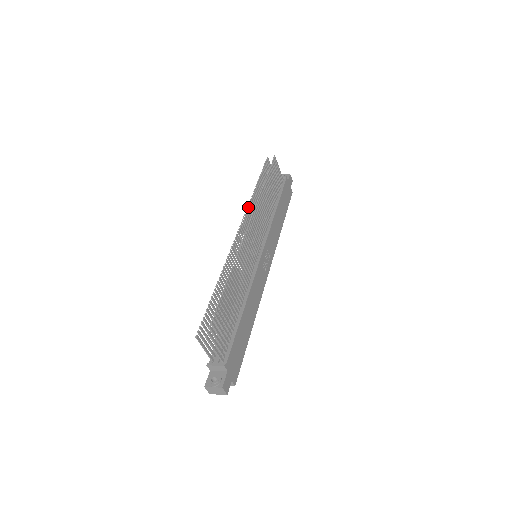
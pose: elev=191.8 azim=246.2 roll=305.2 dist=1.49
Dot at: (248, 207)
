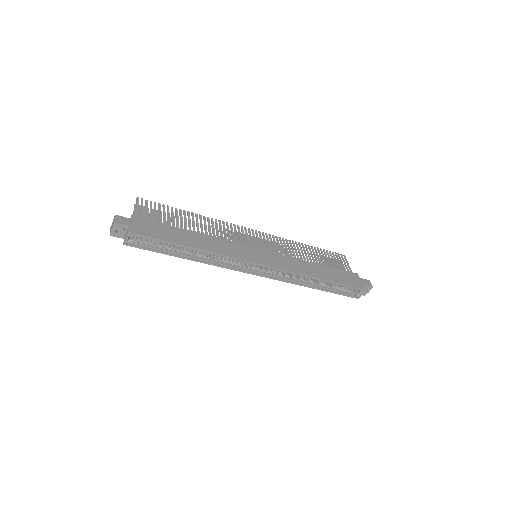
Dot at: occluded
